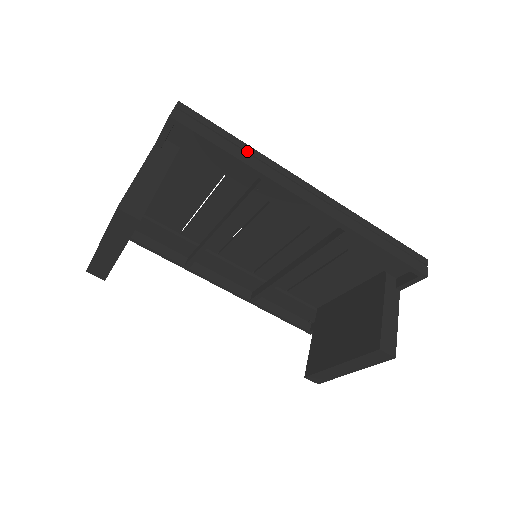
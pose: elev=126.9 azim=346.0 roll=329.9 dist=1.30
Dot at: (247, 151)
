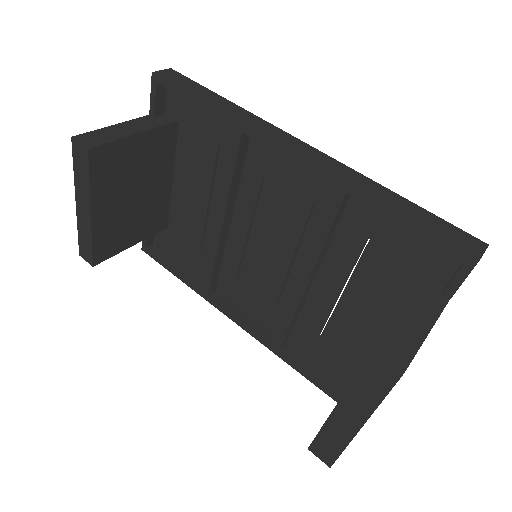
Dot at: (227, 104)
